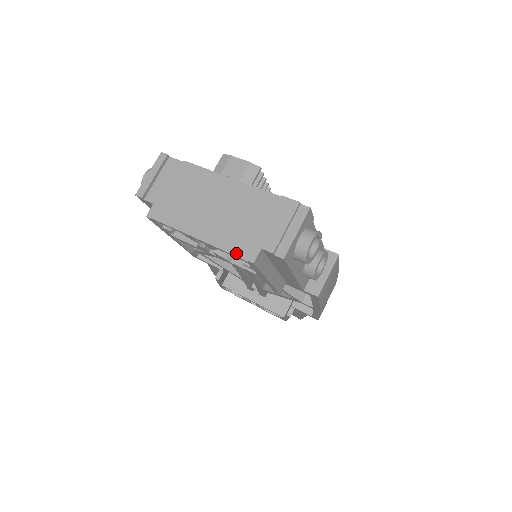
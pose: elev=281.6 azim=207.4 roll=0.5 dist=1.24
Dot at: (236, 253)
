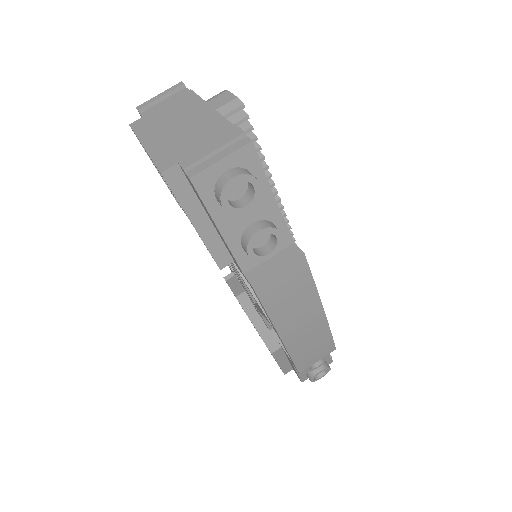
Dot at: (159, 164)
